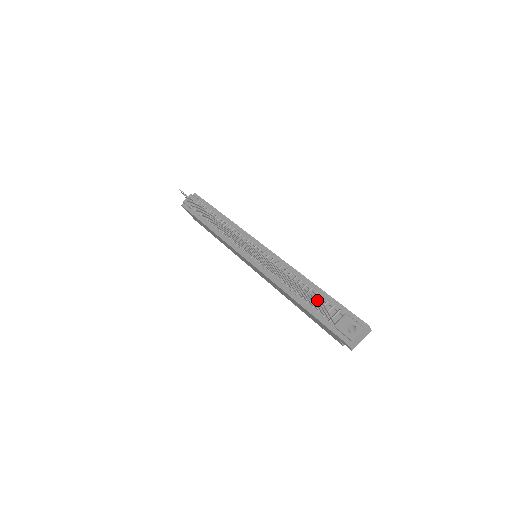
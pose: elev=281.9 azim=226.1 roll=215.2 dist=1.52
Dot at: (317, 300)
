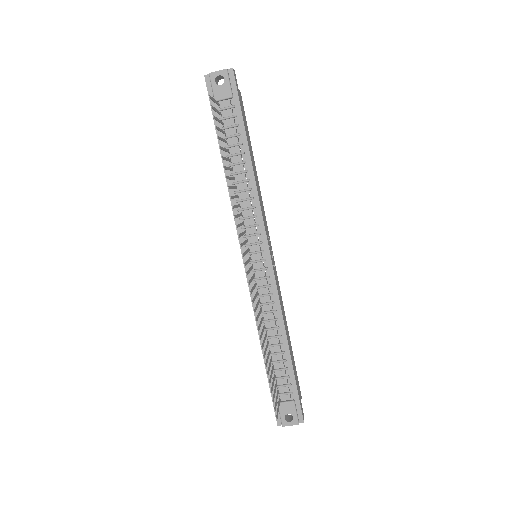
Dot at: (275, 407)
